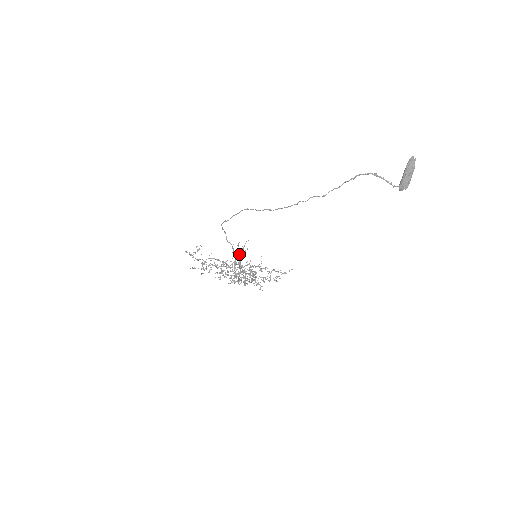
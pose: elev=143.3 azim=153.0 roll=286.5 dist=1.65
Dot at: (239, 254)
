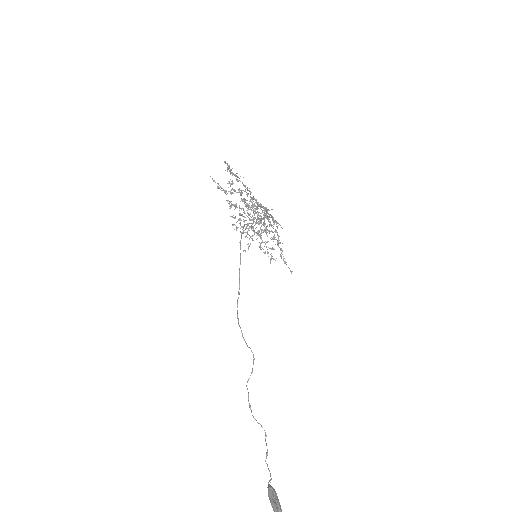
Dot at: (268, 218)
